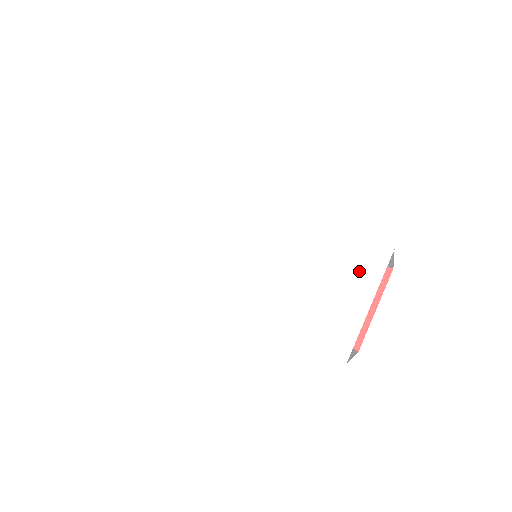
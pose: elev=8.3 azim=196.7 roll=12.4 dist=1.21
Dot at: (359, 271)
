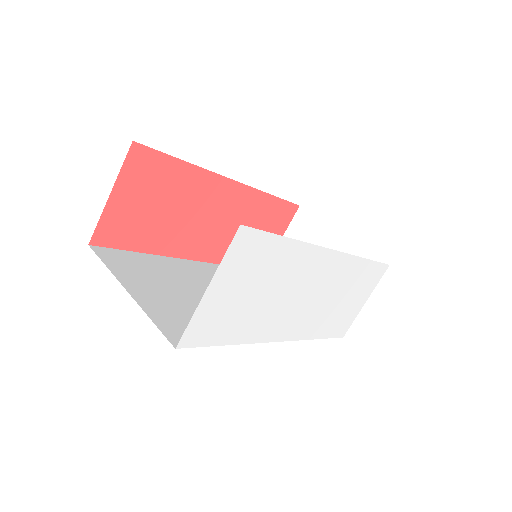
Dot at: (370, 285)
